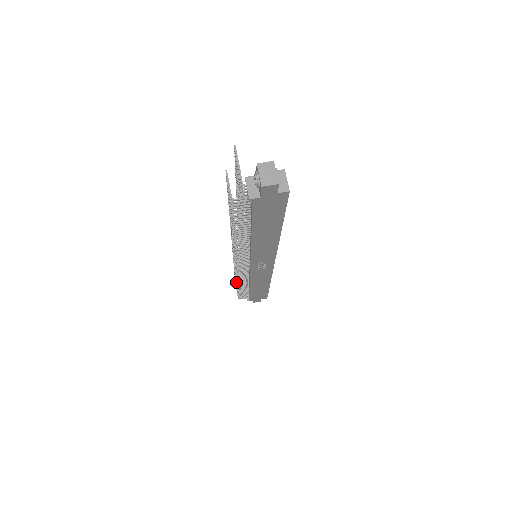
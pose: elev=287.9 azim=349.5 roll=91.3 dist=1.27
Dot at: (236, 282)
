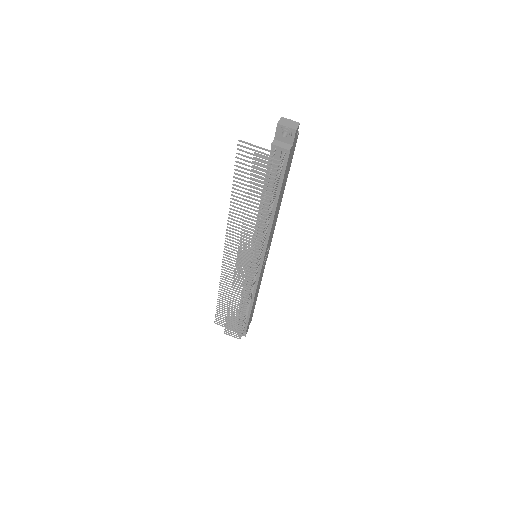
Dot at: occluded
